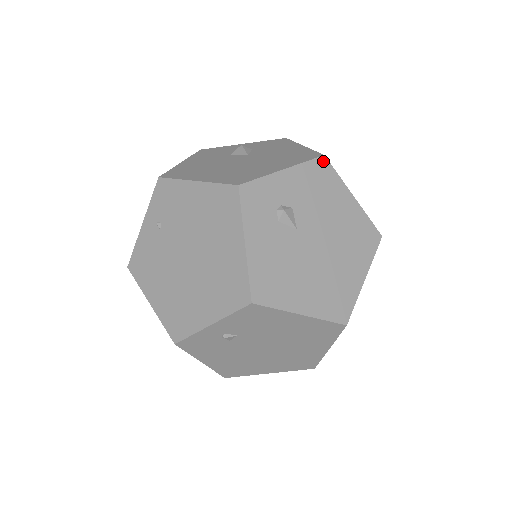
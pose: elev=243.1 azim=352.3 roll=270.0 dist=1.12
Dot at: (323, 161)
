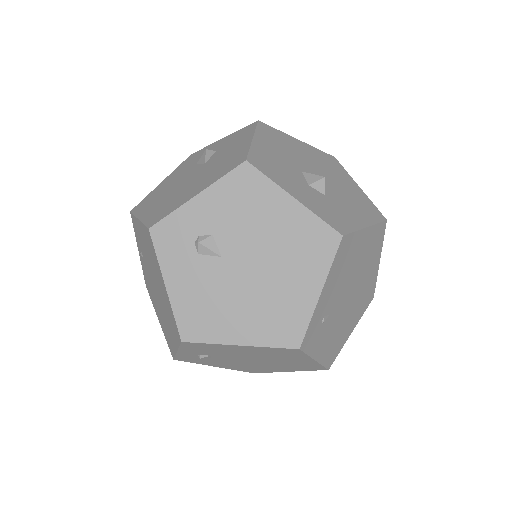
Dot at: (245, 168)
